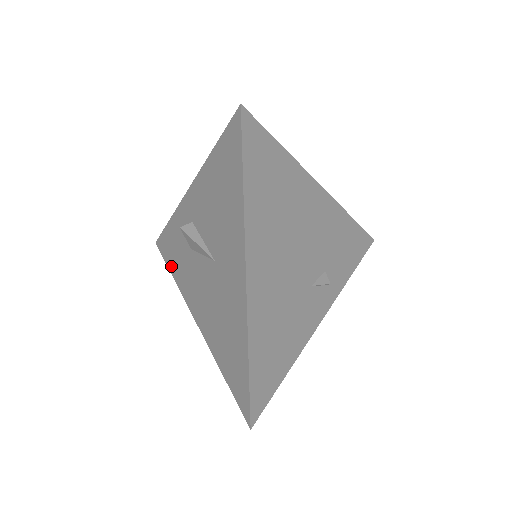
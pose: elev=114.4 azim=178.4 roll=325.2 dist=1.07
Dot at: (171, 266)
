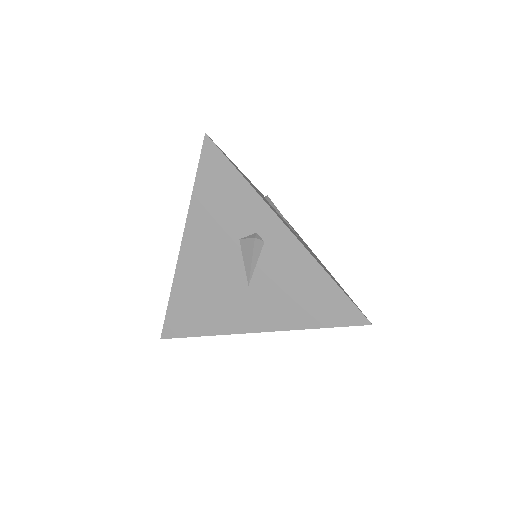
Dot at: (201, 187)
